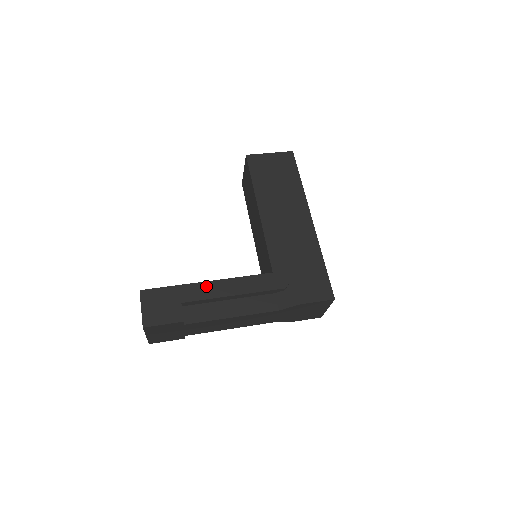
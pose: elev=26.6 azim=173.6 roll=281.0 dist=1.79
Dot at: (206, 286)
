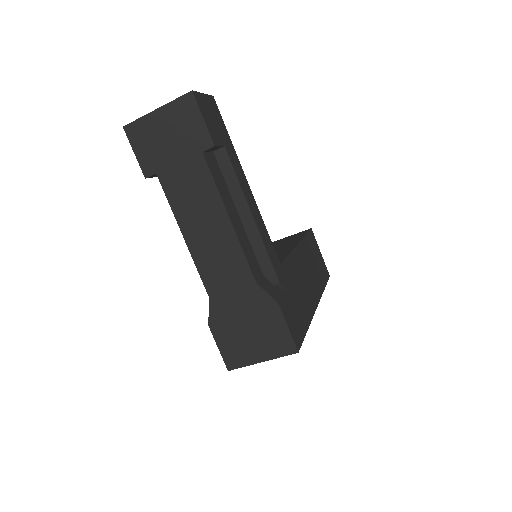
Dot at: (245, 179)
